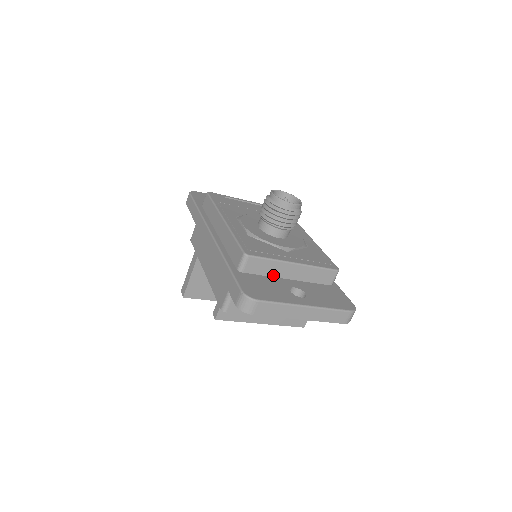
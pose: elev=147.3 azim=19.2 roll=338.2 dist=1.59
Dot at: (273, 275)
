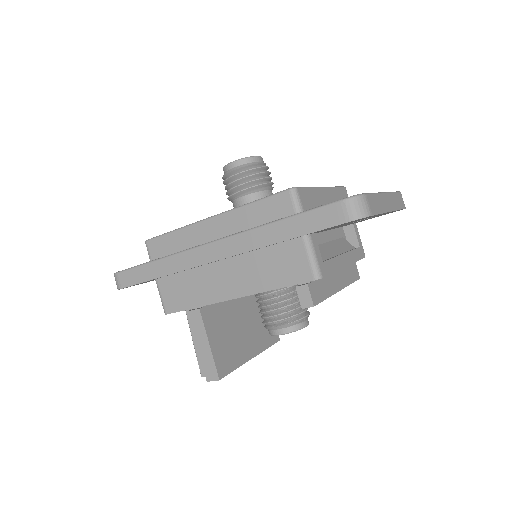
Dot at: occluded
